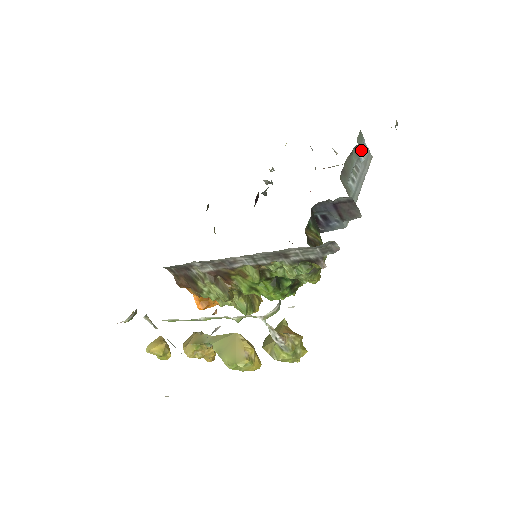
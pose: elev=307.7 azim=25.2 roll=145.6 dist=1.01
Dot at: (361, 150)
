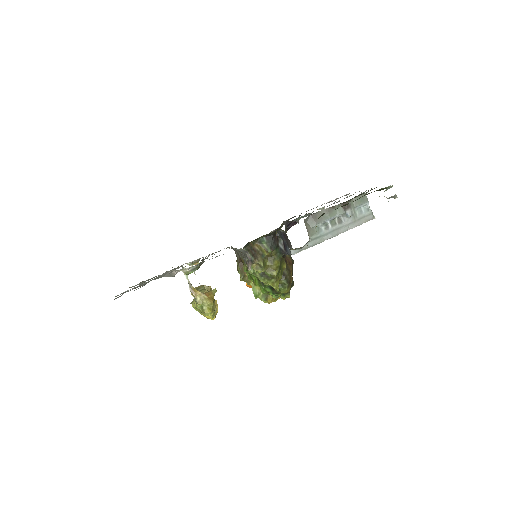
Dot at: (358, 209)
